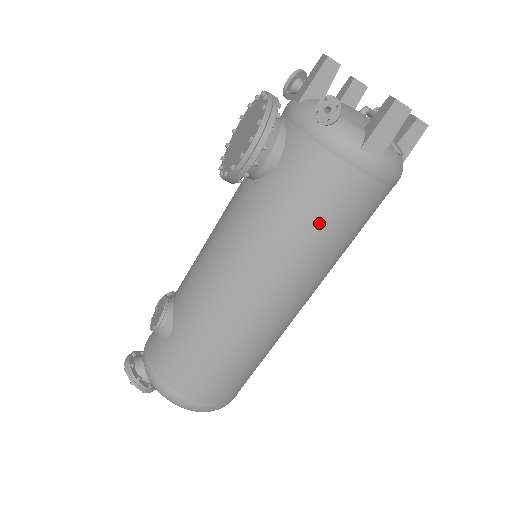
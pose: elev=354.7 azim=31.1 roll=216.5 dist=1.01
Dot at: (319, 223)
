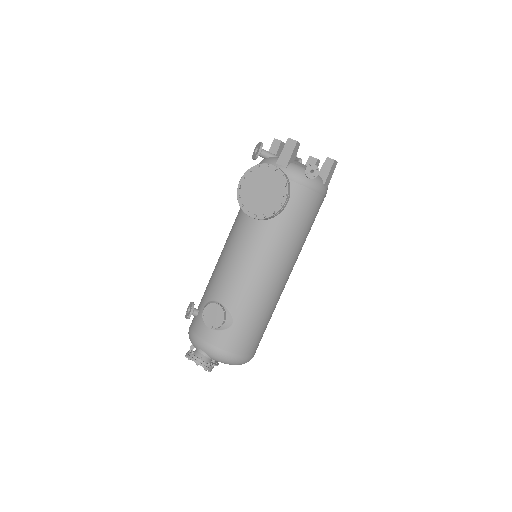
Dot at: (308, 227)
